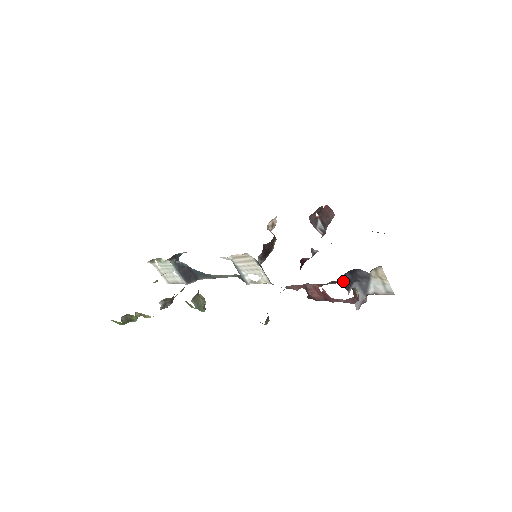
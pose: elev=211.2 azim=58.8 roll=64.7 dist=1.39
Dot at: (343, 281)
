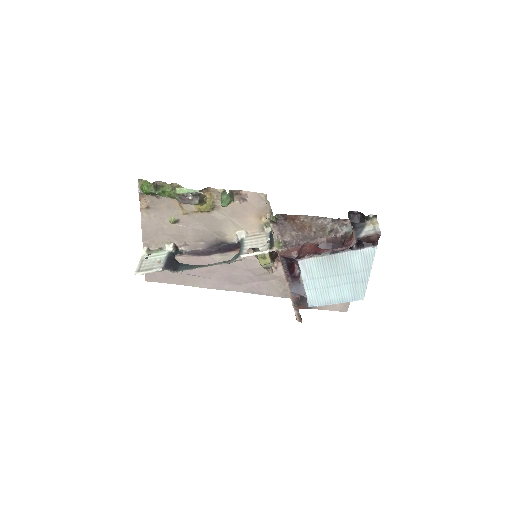
Dot at: (348, 217)
